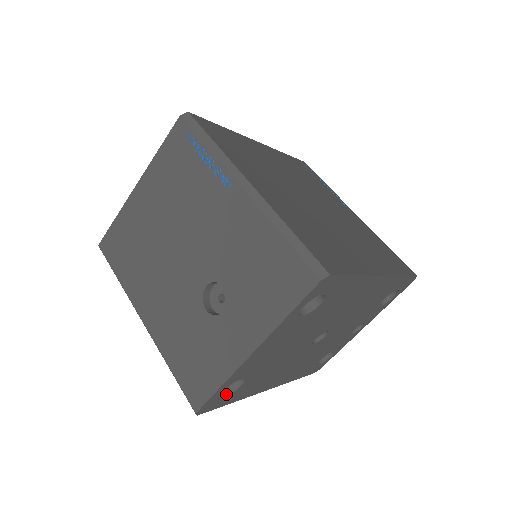
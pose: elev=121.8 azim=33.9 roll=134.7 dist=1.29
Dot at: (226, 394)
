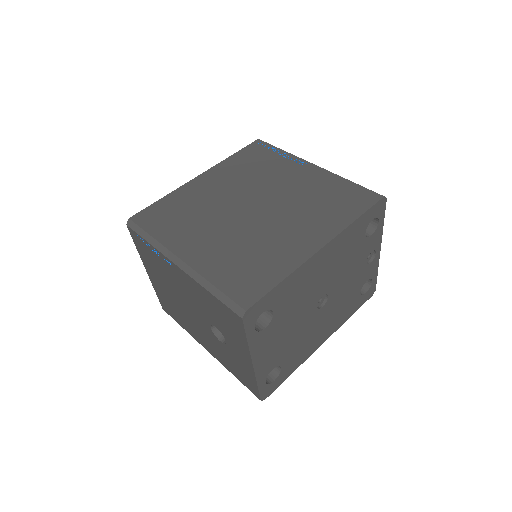
Dot at: (275, 378)
